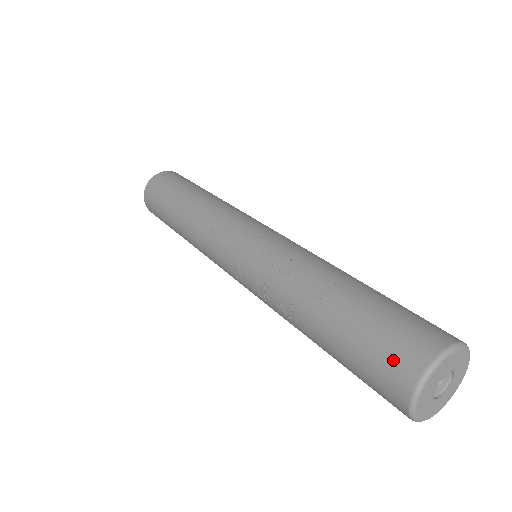
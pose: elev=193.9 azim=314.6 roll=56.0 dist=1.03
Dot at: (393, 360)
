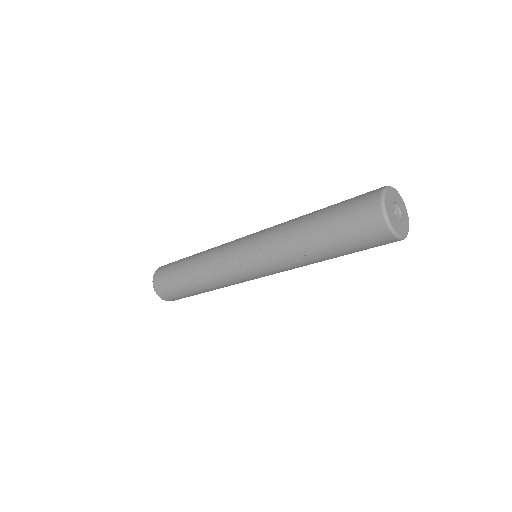
Dot at: (366, 222)
